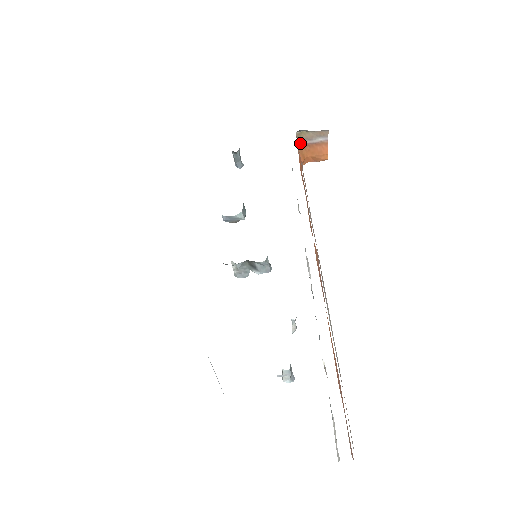
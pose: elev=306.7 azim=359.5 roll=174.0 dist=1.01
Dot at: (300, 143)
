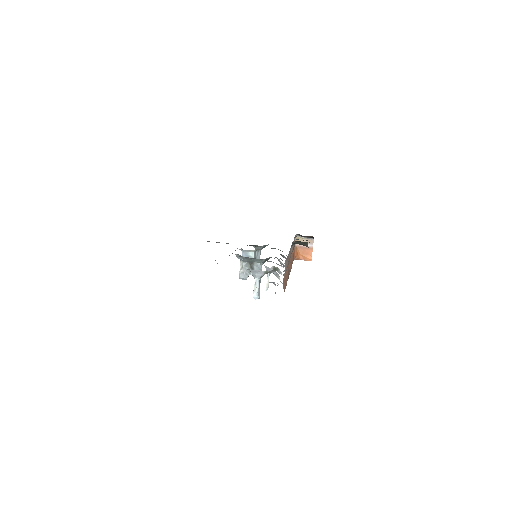
Dot at: (297, 245)
